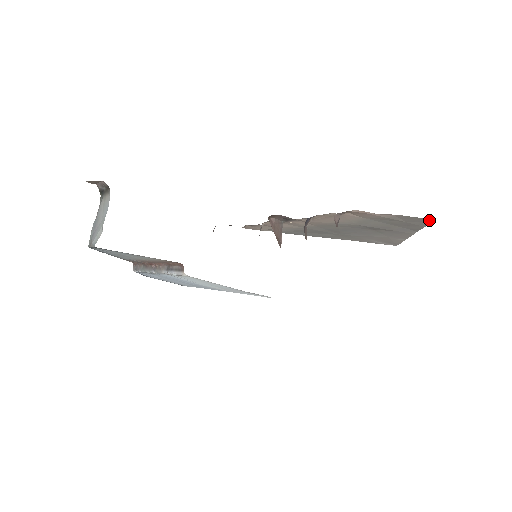
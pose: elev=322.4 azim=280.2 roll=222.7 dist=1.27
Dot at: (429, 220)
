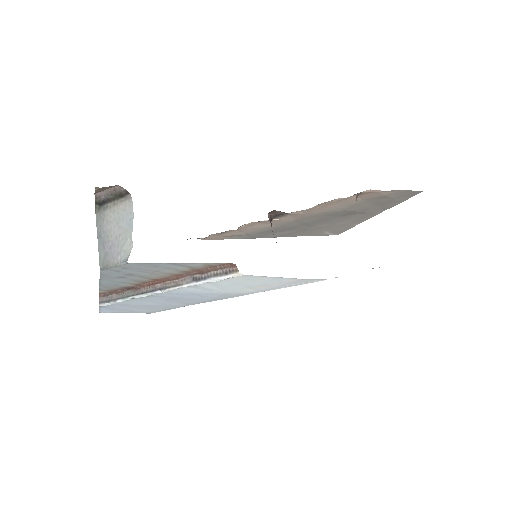
Dot at: (417, 193)
